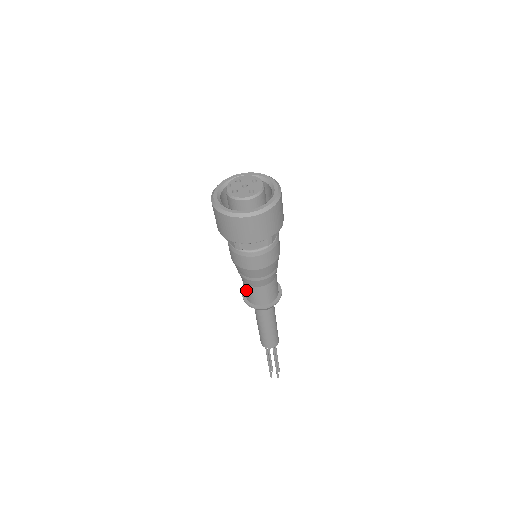
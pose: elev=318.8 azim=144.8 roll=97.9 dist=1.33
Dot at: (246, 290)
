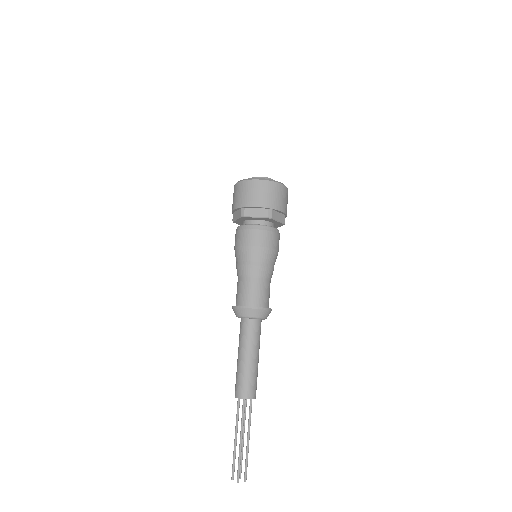
Dot at: (251, 289)
